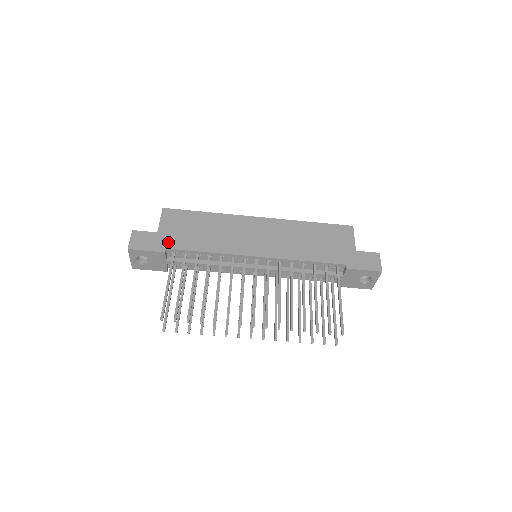
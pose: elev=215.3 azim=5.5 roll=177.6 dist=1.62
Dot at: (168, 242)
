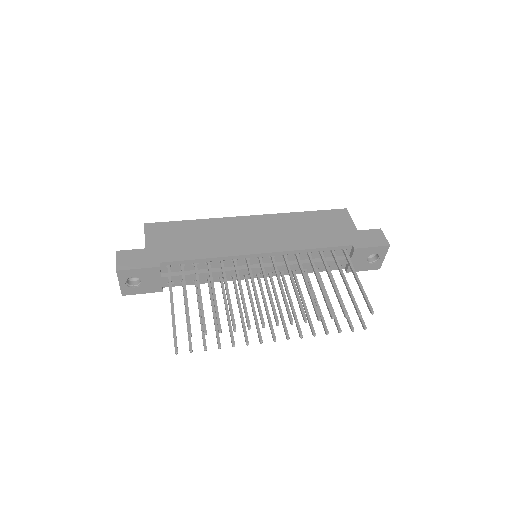
Dot at: (160, 256)
